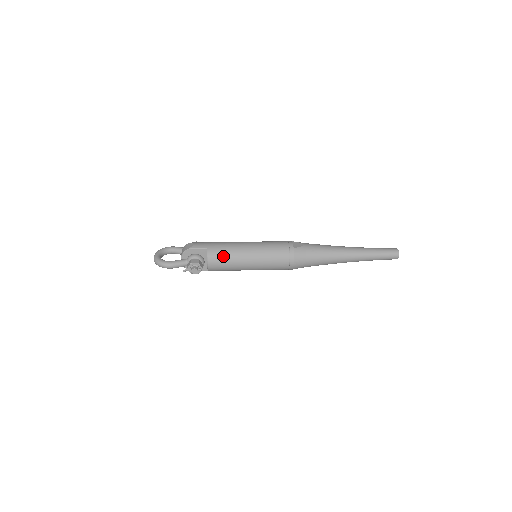
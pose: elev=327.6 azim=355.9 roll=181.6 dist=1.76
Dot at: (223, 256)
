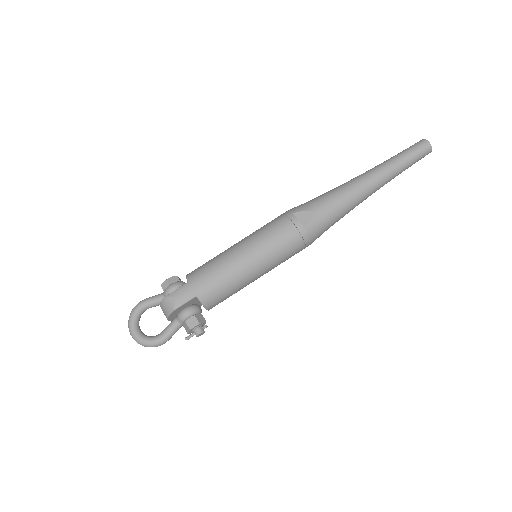
Dot at: (222, 293)
